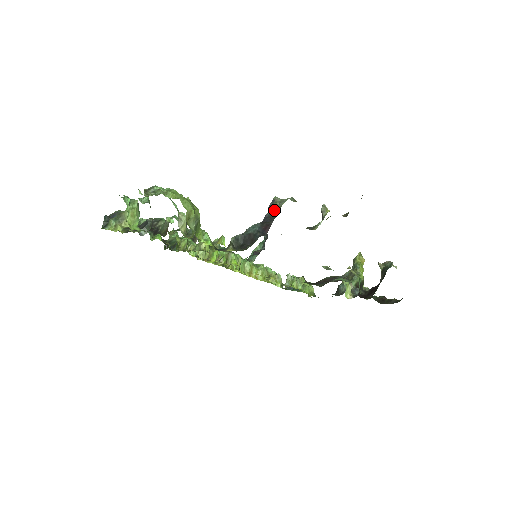
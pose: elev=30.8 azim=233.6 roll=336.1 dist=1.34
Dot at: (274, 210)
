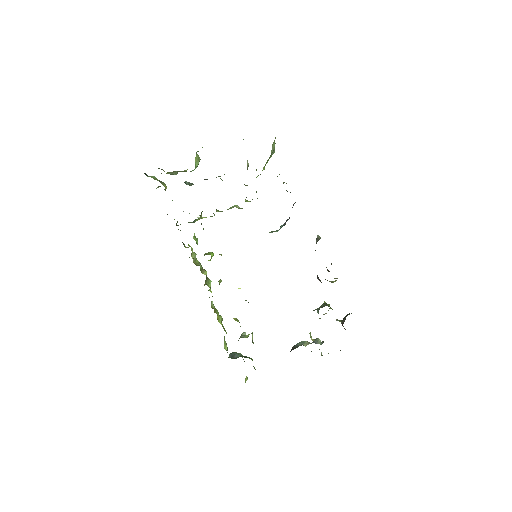
Dot at: occluded
